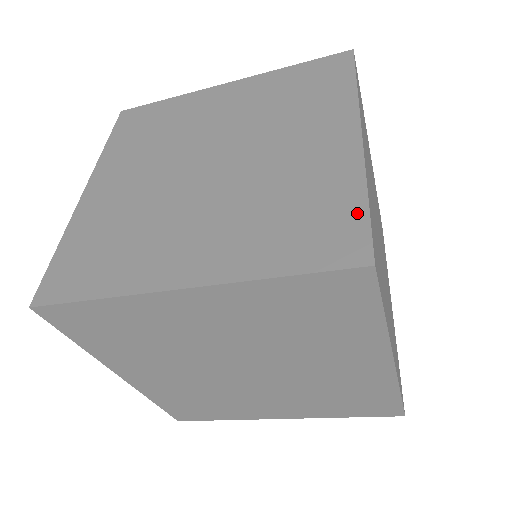
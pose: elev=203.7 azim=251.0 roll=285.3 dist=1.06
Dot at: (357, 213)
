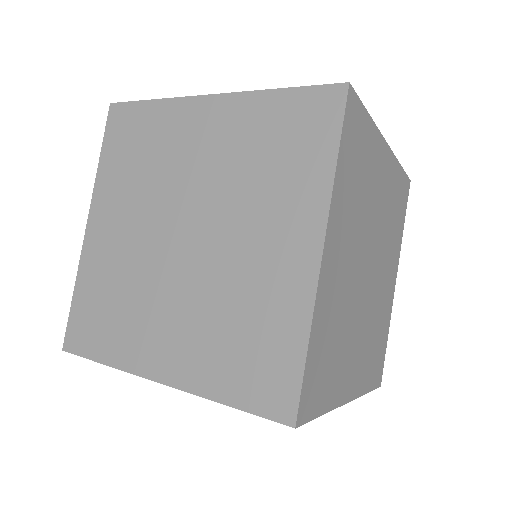
Dot at: (295, 364)
